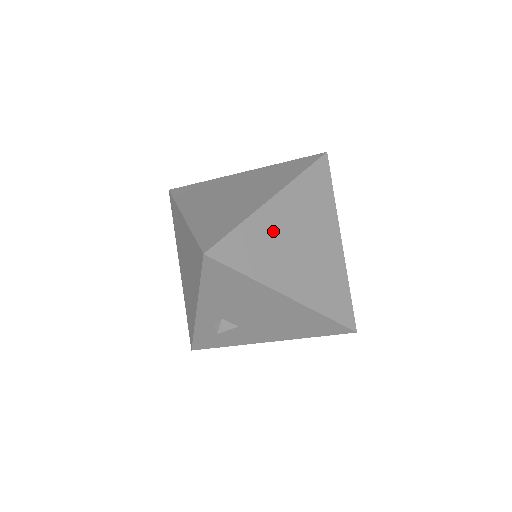
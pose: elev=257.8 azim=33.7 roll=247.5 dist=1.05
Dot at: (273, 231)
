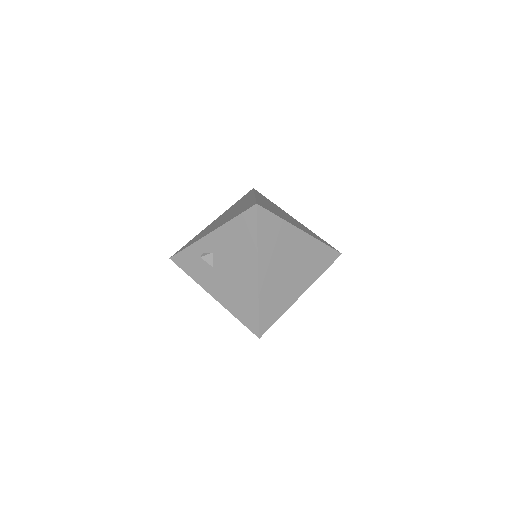
Dot at: (287, 242)
